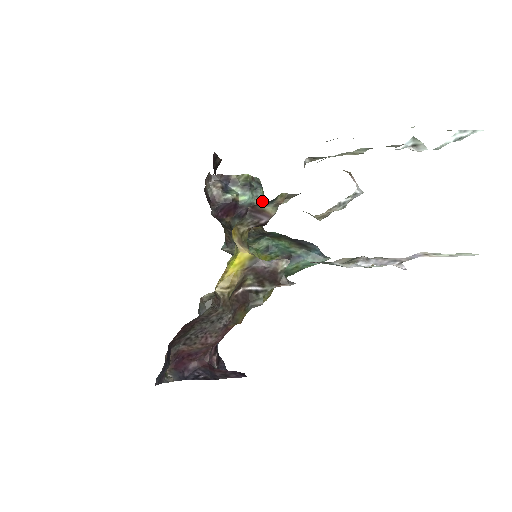
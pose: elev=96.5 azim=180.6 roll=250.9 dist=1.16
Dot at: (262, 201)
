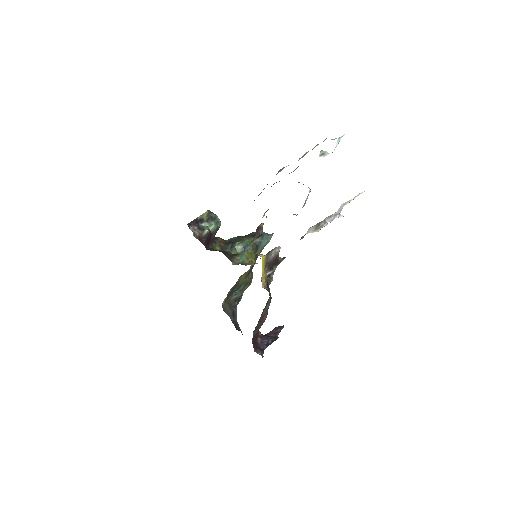
Dot at: occluded
